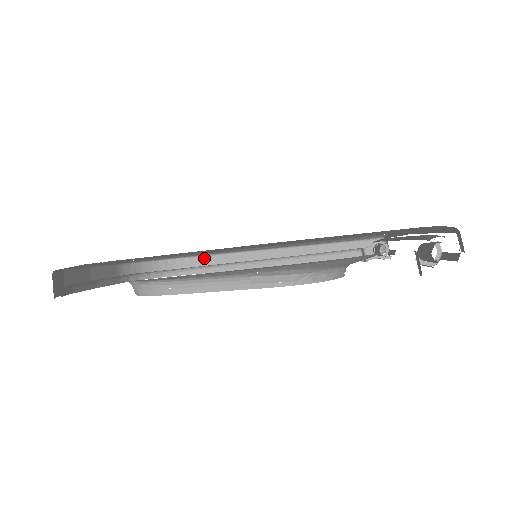
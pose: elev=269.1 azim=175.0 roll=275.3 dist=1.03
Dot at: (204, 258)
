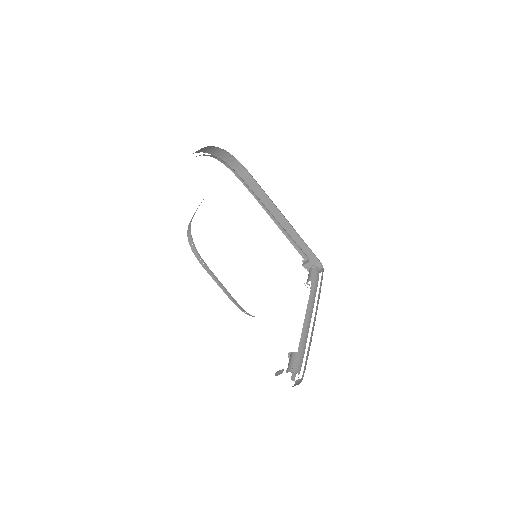
Dot at: (247, 172)
